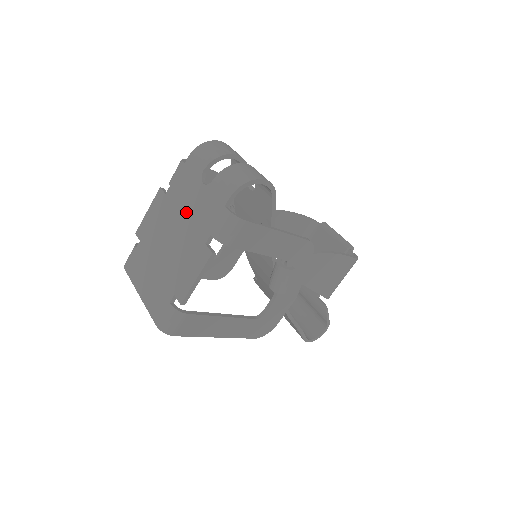
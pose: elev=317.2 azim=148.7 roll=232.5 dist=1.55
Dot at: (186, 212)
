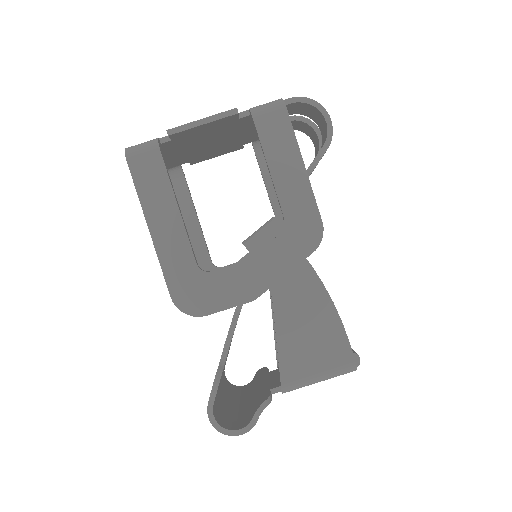
Dot at: occluded
